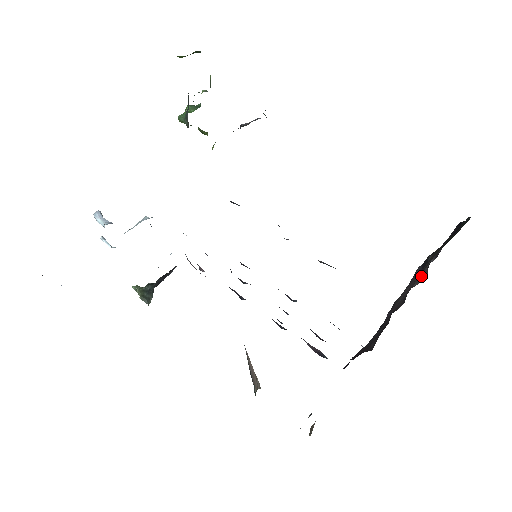
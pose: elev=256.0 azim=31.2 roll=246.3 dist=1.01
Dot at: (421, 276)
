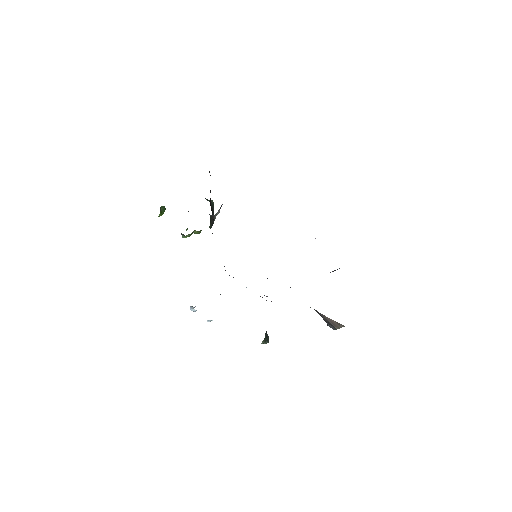
Dot at: occluded
